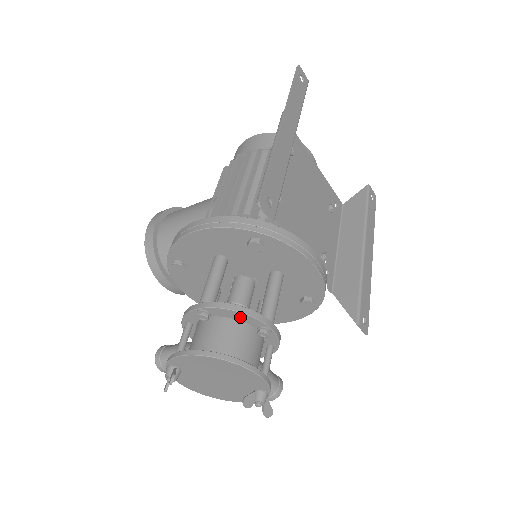
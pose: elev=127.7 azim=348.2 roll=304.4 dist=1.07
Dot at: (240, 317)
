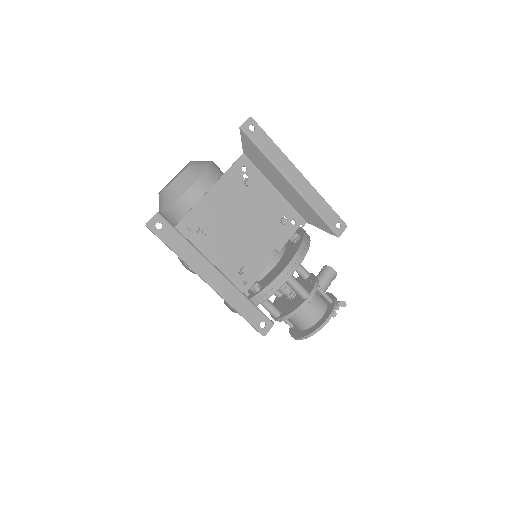
Dot at: occluded
